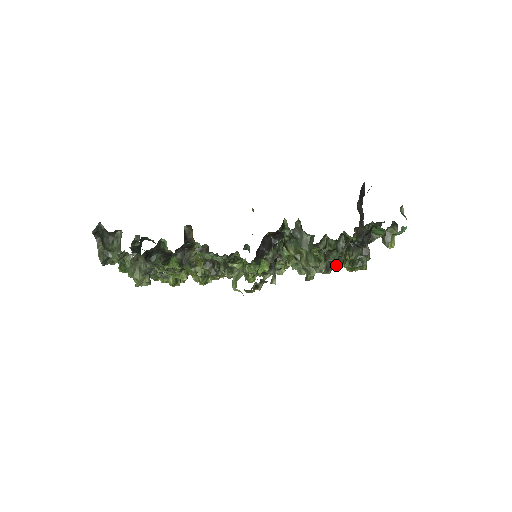
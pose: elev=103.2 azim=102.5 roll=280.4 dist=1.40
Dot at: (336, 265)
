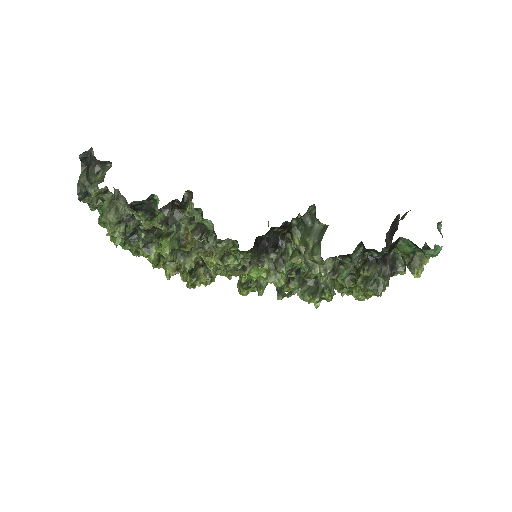
Dot at: (346, 283)
